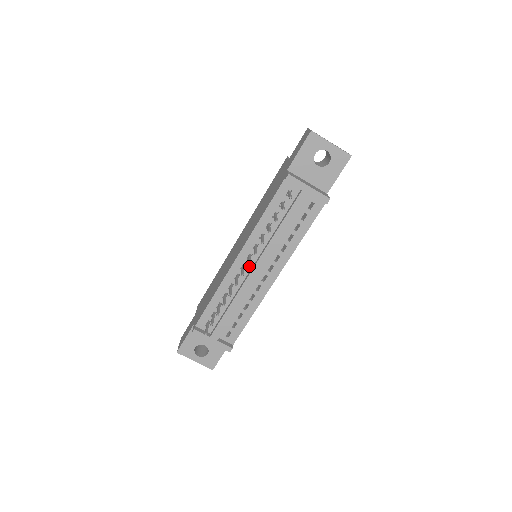
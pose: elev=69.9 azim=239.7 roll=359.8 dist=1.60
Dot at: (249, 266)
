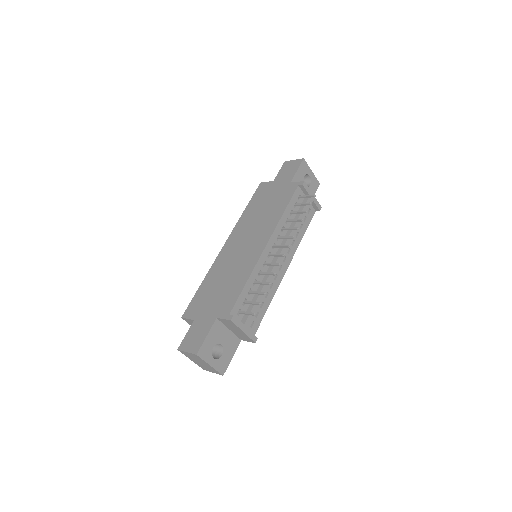
Dot at: occluded
